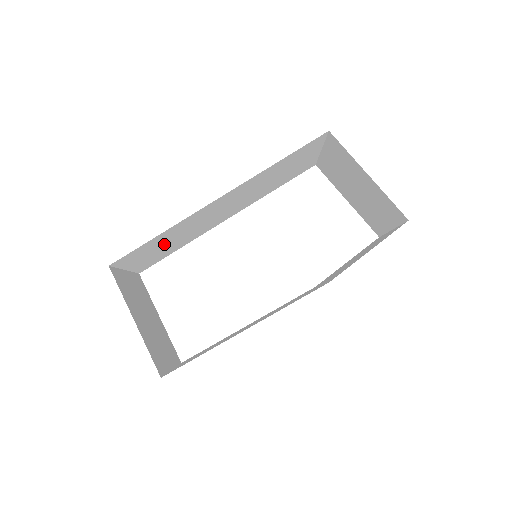
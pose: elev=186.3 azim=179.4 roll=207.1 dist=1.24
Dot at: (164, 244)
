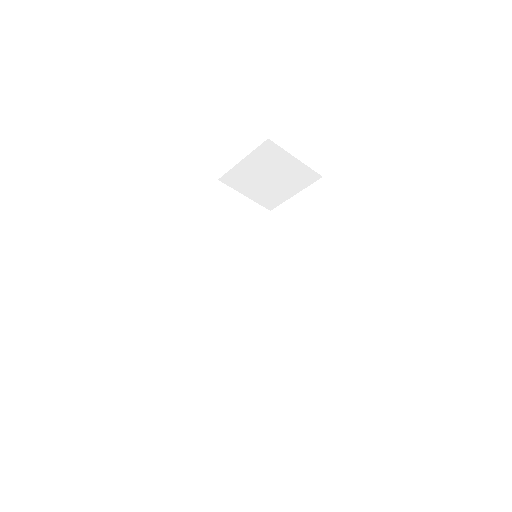
Dot at: (215, 314)
